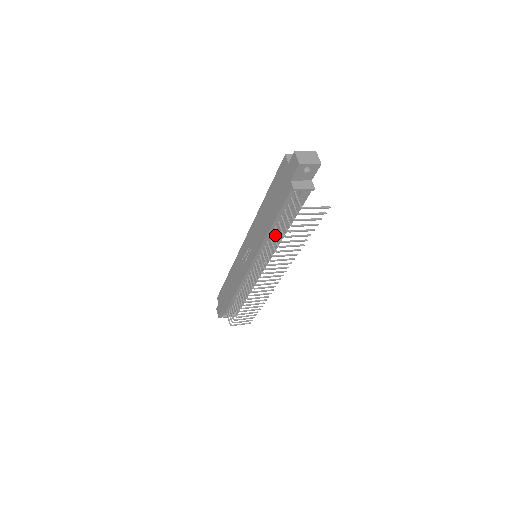
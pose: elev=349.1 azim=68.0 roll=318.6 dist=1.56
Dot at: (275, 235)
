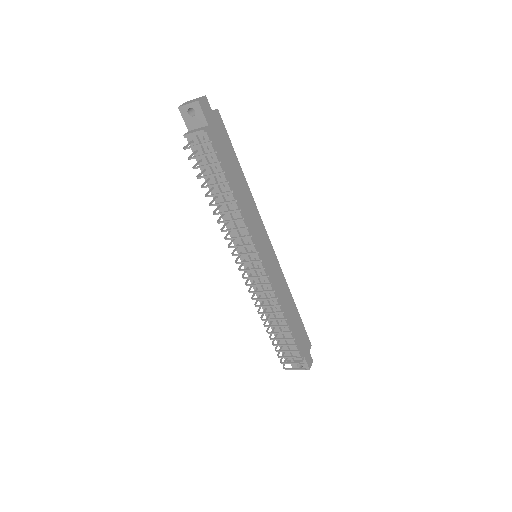
Dot at: (226, 209)
